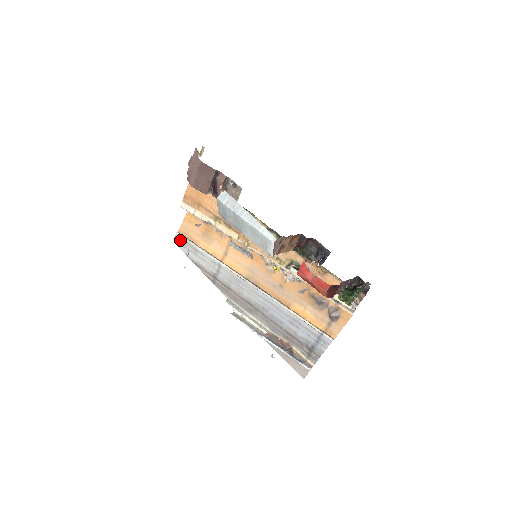
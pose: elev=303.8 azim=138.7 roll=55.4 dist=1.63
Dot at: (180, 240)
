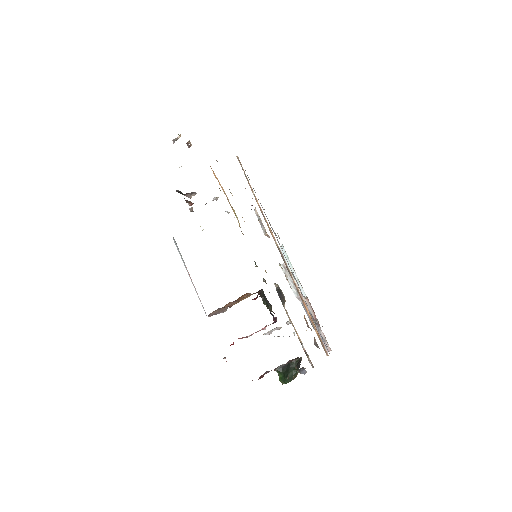
Dot at: occluded
